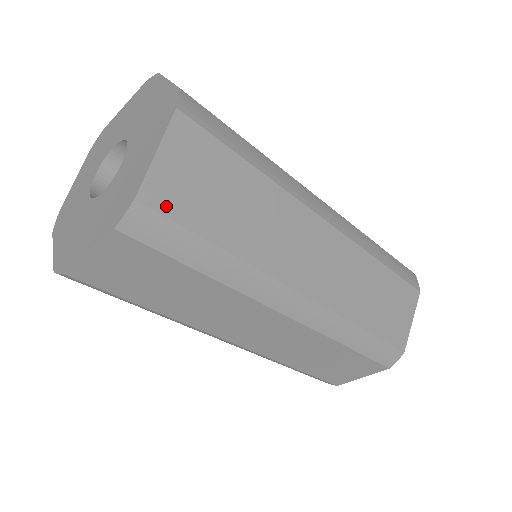
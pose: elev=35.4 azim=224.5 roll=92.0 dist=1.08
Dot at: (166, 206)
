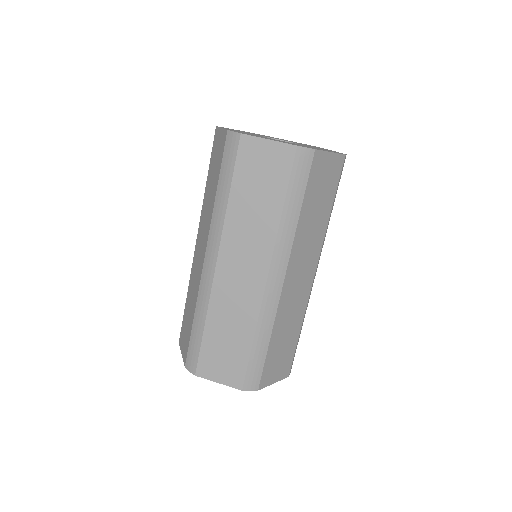
Dot at: (314, 167)
